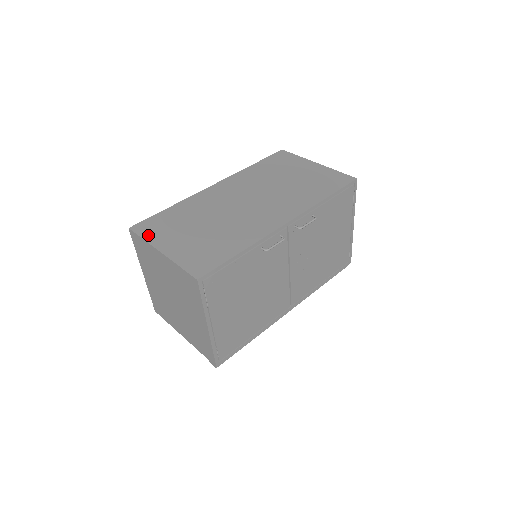
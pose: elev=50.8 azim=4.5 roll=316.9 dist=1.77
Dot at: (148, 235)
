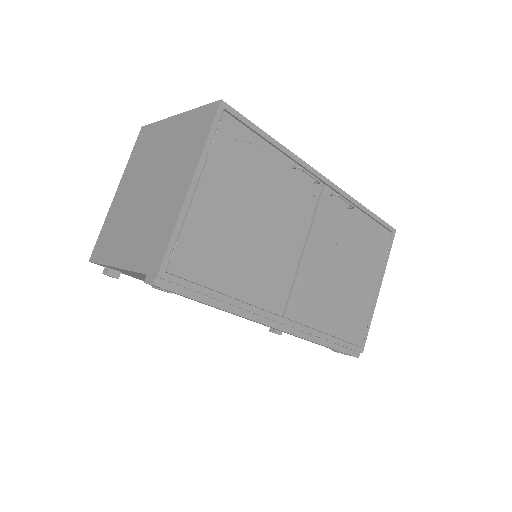
Dot at: occluded
